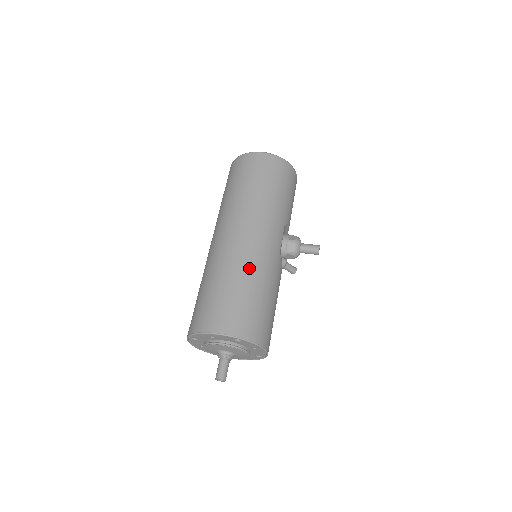
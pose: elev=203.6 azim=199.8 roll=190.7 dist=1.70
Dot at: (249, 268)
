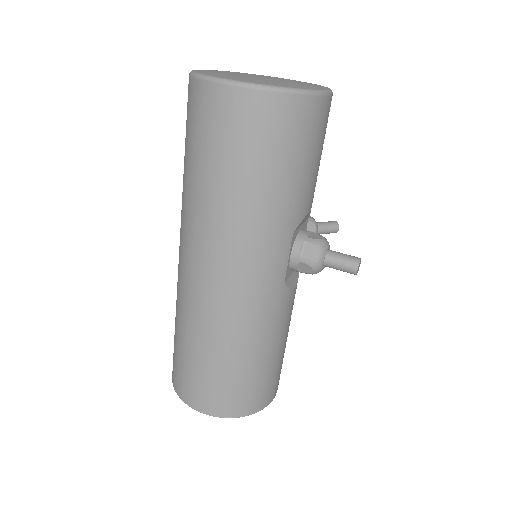
Dot at: (228, 333)
